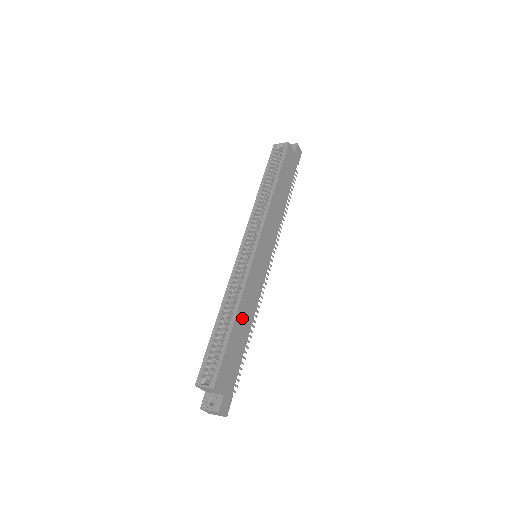
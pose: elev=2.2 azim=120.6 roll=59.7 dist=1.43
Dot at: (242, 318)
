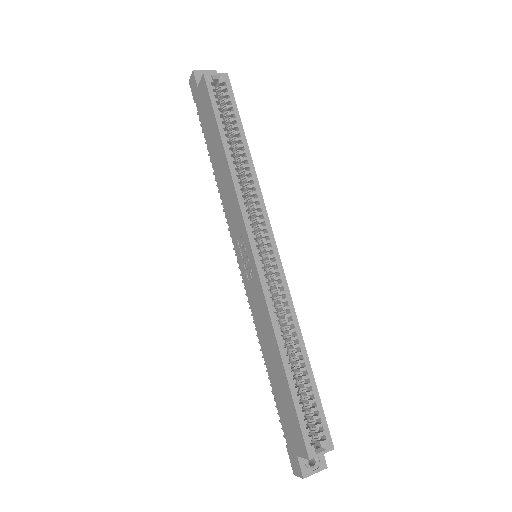
Dot at: occluded
